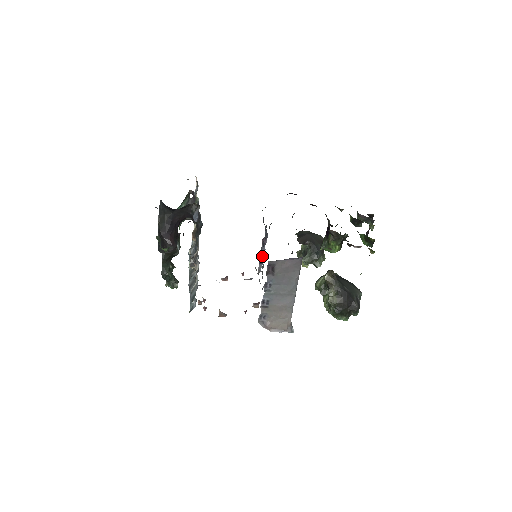
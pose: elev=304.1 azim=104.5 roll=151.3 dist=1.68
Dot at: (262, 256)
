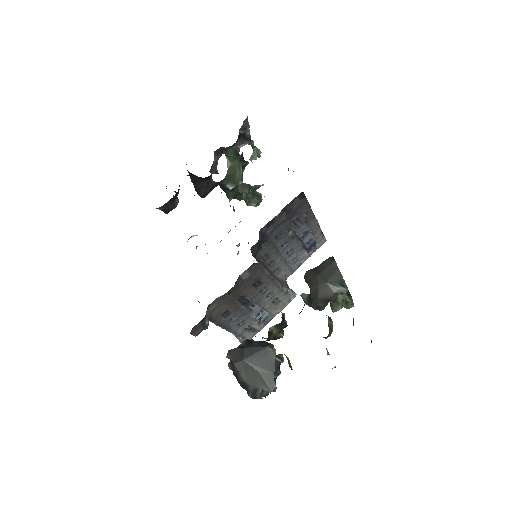
Dot at: (305, 245)
